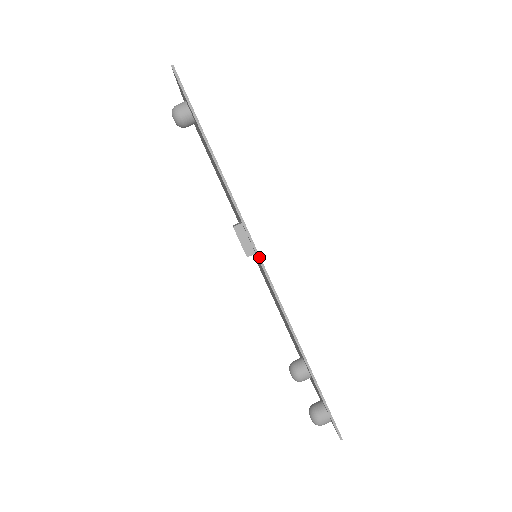
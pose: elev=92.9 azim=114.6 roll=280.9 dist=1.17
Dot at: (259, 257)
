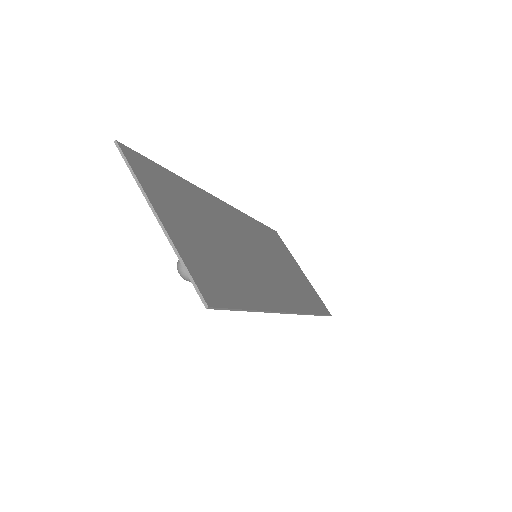
Dot at: (290, 313)
